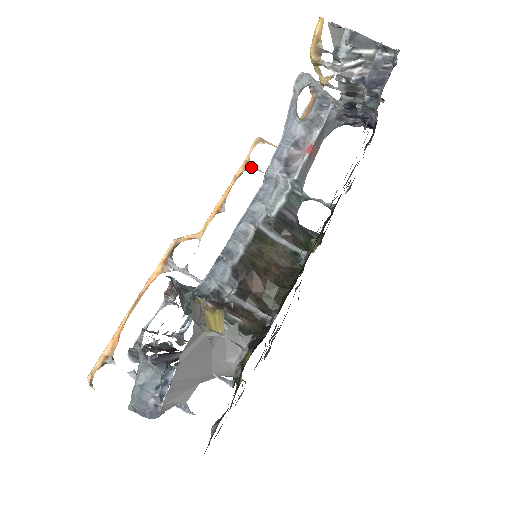
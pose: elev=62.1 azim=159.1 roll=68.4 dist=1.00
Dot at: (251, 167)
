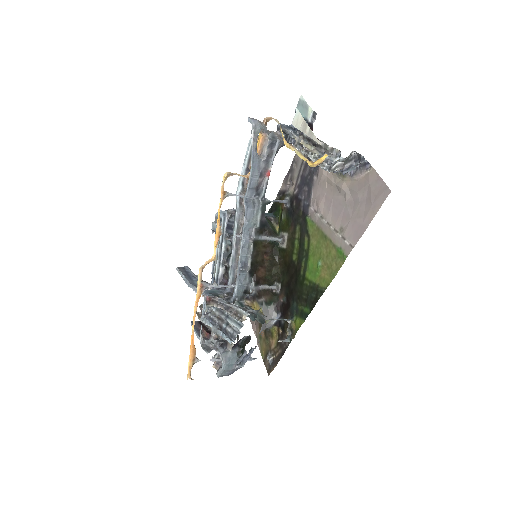
Dot at: (228, 195)
